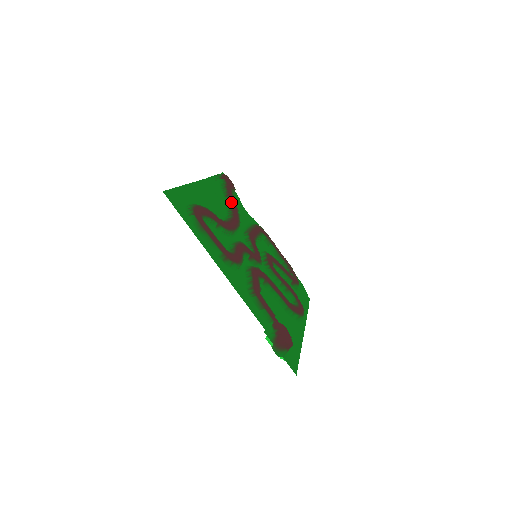
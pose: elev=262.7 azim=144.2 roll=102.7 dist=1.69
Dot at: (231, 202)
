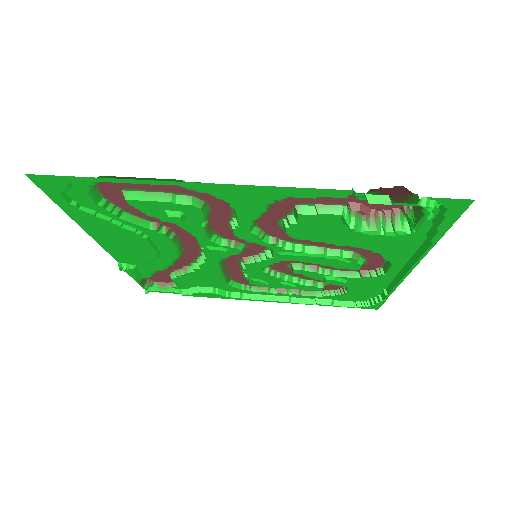
Dot at: (174, 262)
